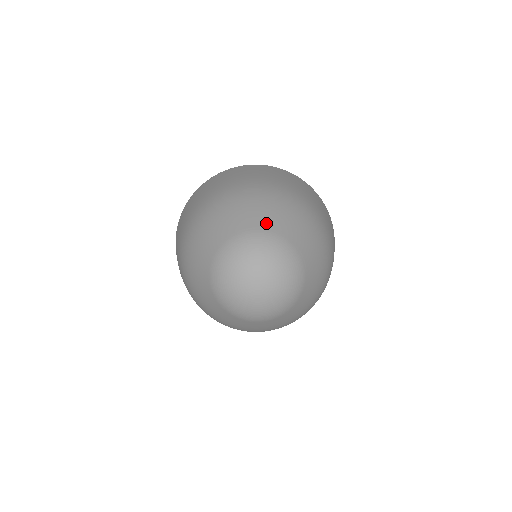
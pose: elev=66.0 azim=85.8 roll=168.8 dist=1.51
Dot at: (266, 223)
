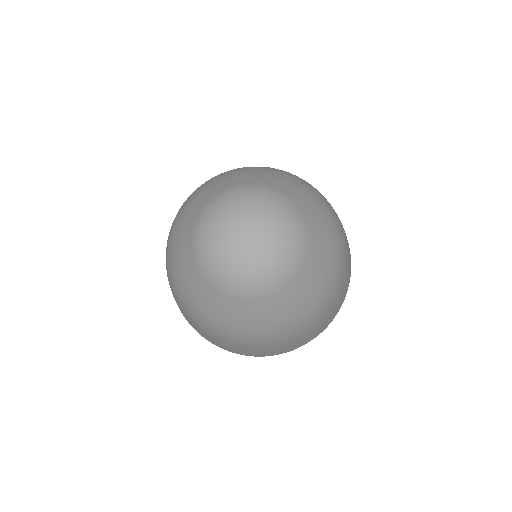
Dot at: (281, 187)
